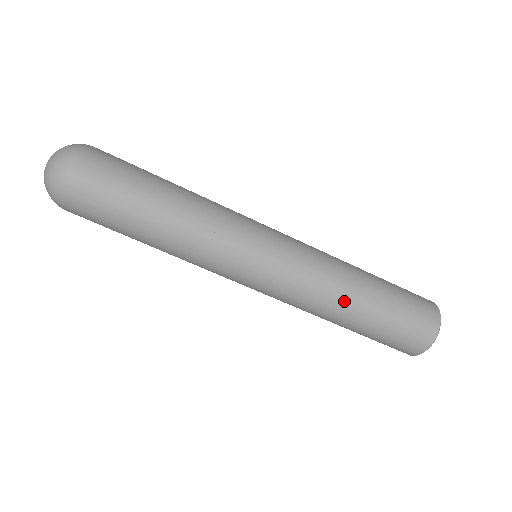
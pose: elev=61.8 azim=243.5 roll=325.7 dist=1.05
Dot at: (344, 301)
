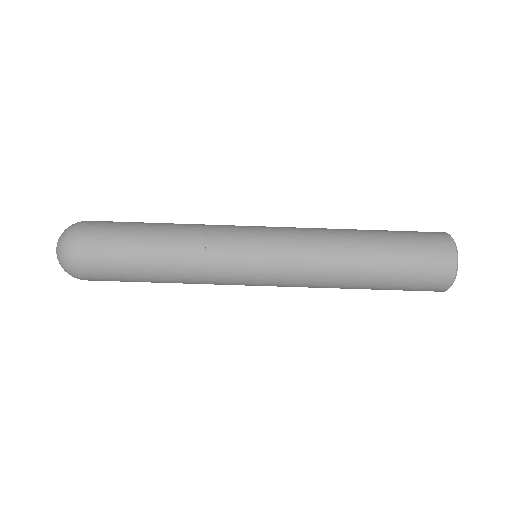
Dot at: (346, 234)
